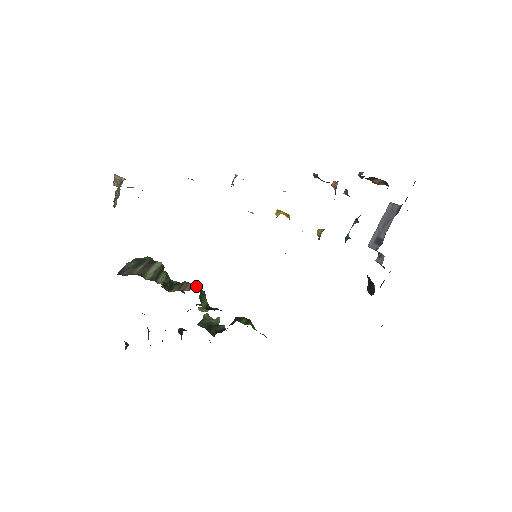
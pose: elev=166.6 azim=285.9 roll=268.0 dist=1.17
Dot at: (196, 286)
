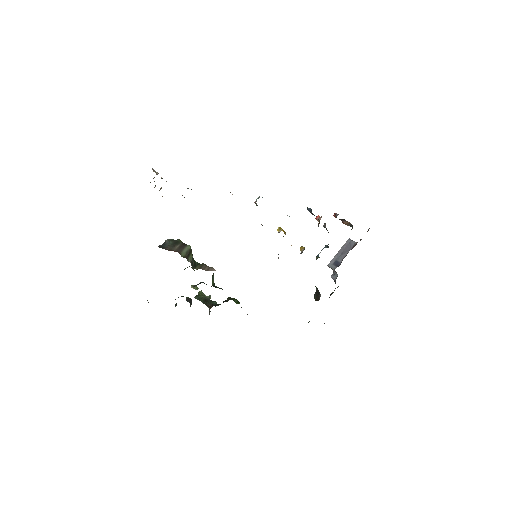
Dot at: (212, 269)
